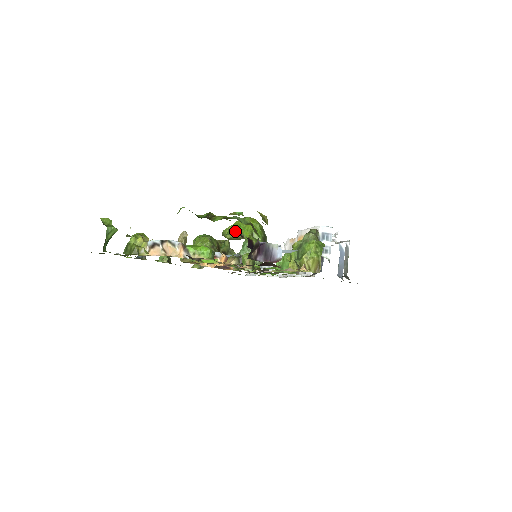
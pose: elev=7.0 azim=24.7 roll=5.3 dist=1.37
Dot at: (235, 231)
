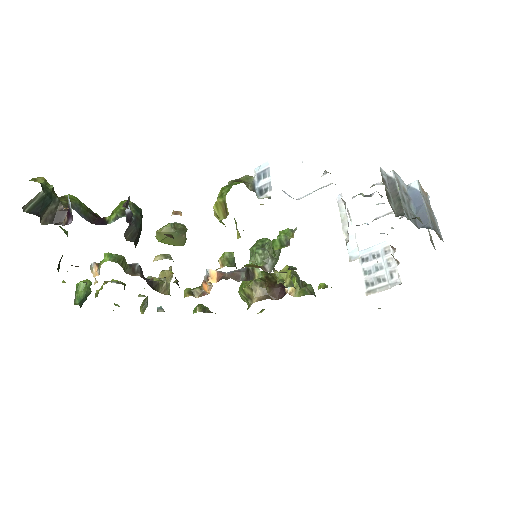
Dot at: occluded
